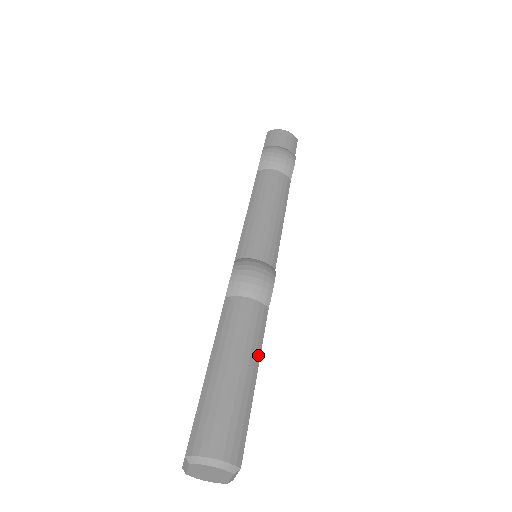
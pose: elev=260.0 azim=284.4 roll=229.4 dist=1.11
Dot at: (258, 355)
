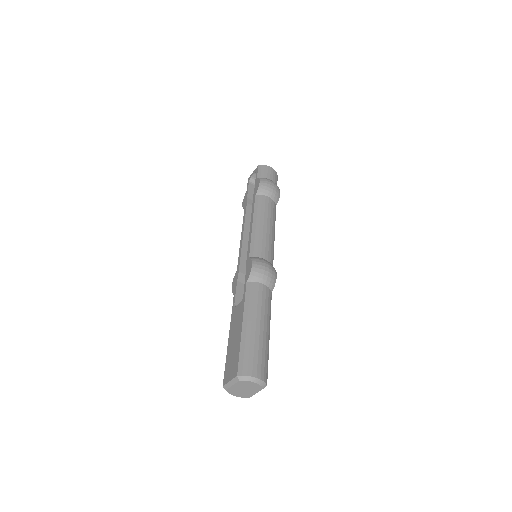
Dot at: occluded
